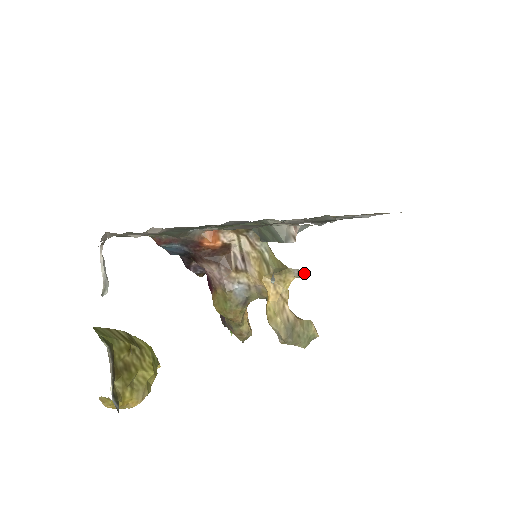
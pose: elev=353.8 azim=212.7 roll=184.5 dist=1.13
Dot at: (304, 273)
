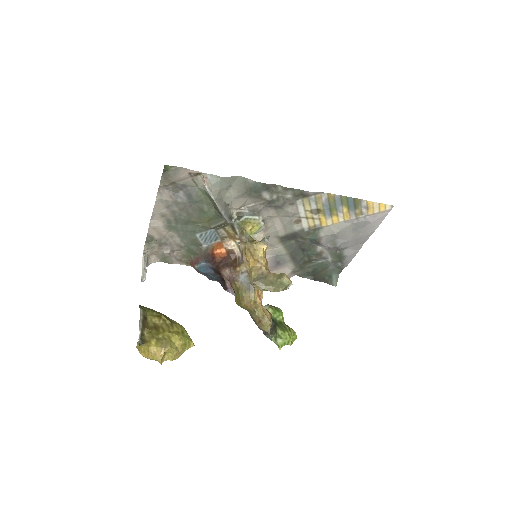
Dot at: (267, 238)
